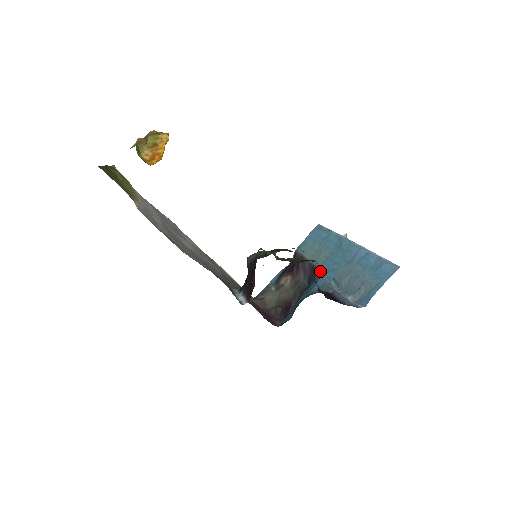
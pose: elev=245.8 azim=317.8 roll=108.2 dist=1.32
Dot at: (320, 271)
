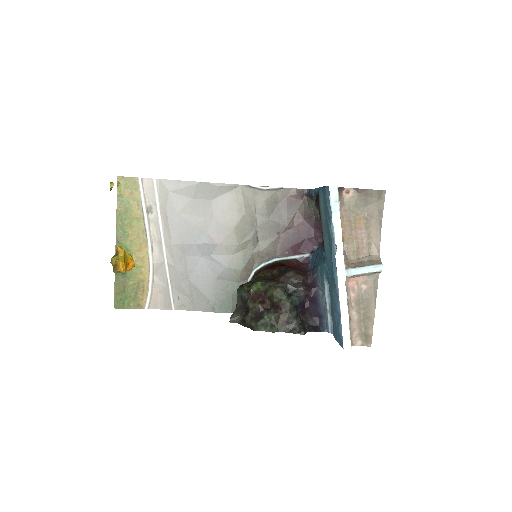
Dot at: occluded
